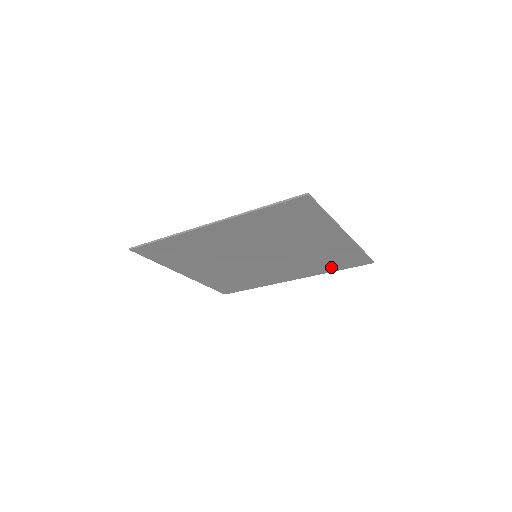
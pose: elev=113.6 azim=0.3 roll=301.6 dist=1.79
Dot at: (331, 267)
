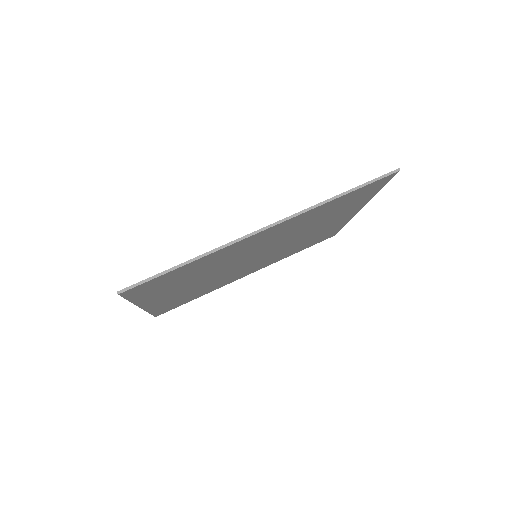
Dot at: (300, 249)
